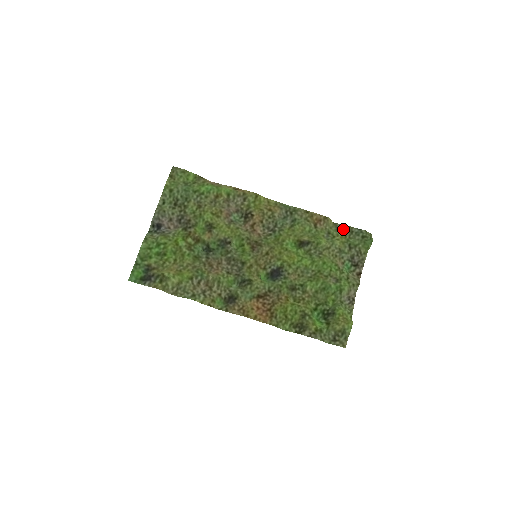
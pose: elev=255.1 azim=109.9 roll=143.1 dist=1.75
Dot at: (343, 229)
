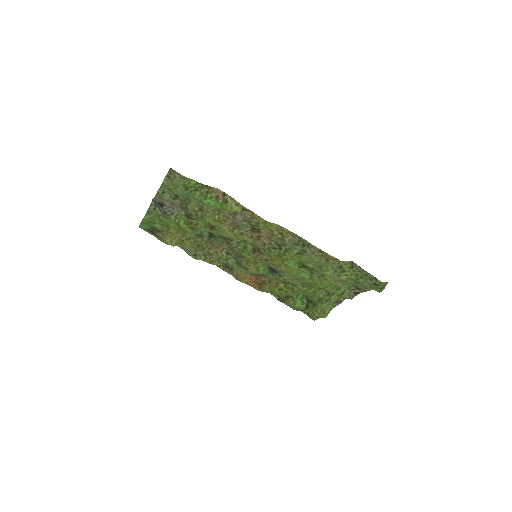
Dot at: (358, 270)
